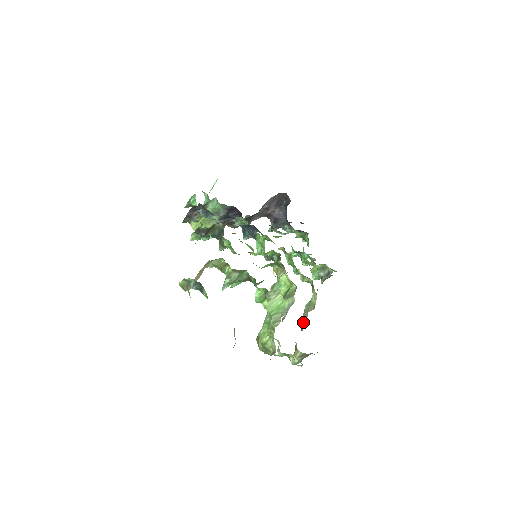
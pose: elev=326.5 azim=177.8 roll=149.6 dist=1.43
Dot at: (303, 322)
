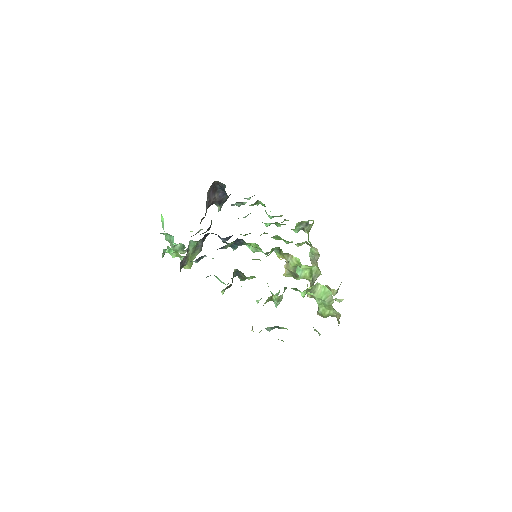
Dot at: occluded
